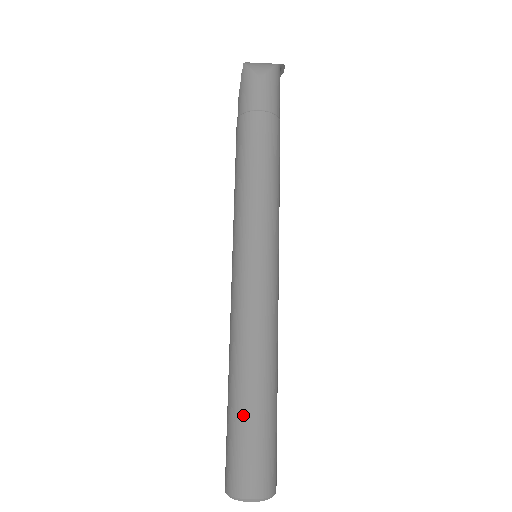
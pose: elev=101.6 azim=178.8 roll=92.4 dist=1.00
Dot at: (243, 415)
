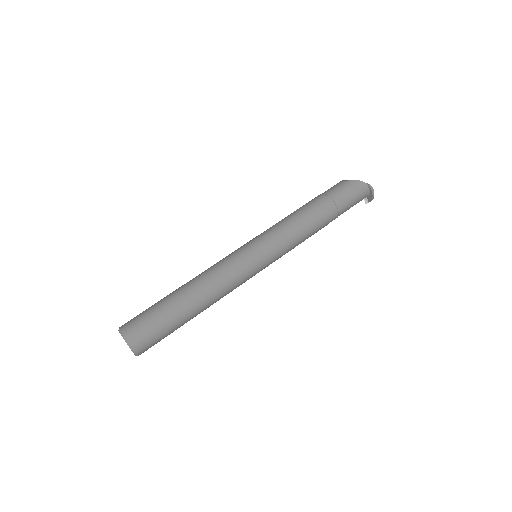
Dot at: (162, 299)
